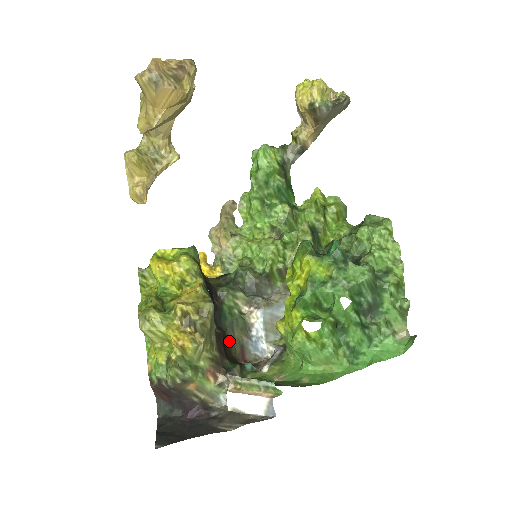
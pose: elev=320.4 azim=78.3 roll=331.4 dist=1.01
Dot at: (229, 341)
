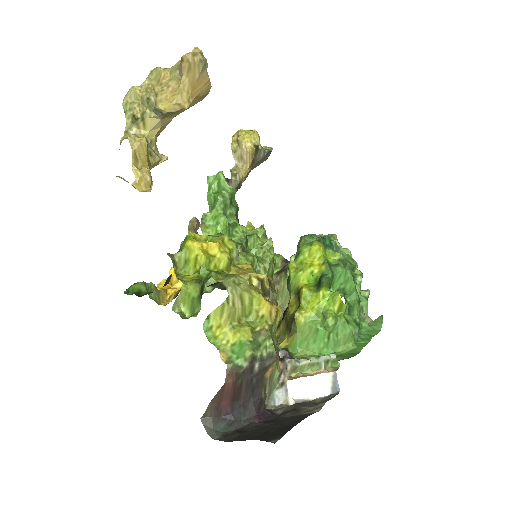
Dot at: occluded
